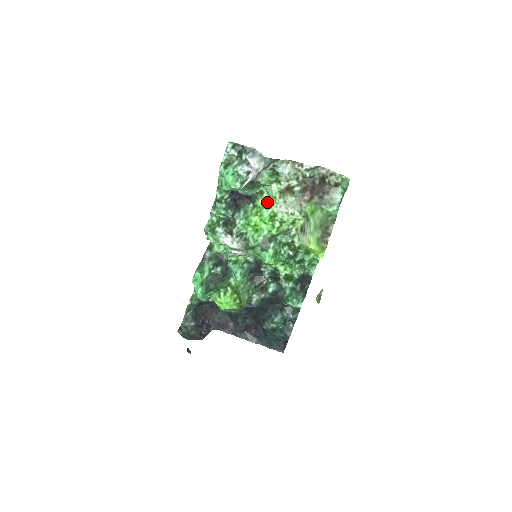
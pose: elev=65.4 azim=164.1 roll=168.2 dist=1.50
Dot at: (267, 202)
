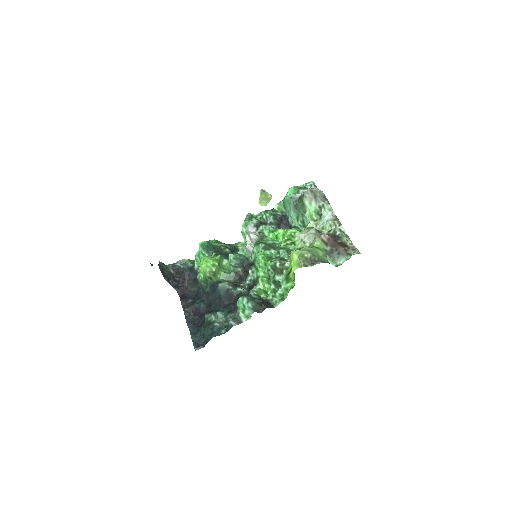
Dot at: occluded
